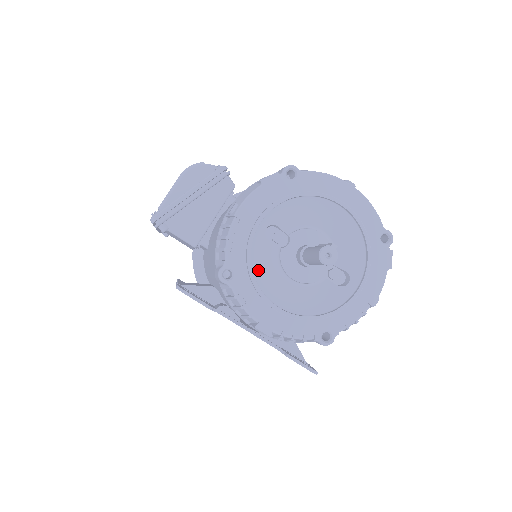
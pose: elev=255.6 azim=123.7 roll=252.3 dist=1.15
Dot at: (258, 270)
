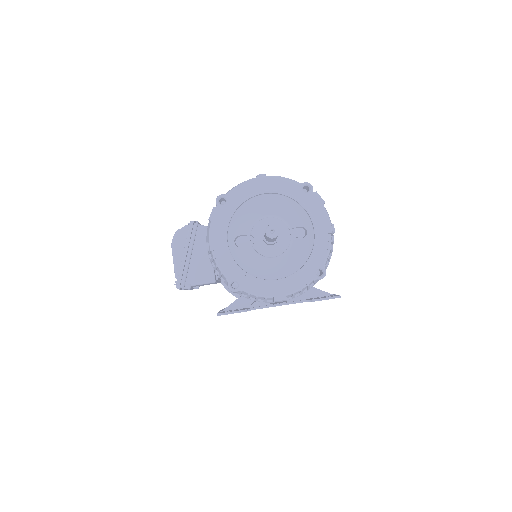
Dot at: (249, 269)
